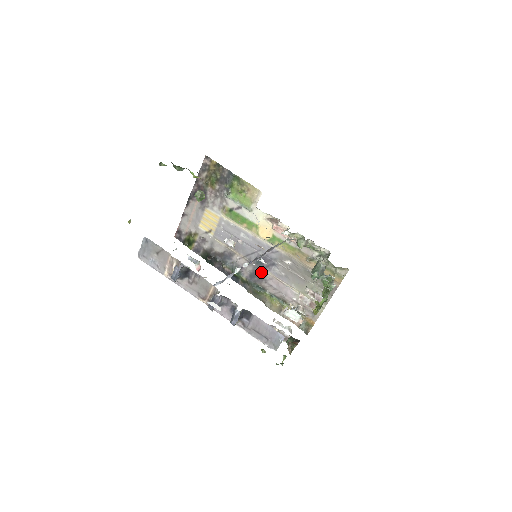
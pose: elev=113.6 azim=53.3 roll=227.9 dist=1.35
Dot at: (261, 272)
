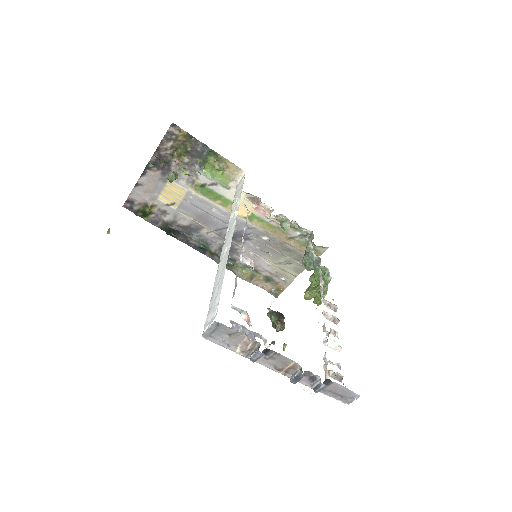
Dot at: (233, 245)
